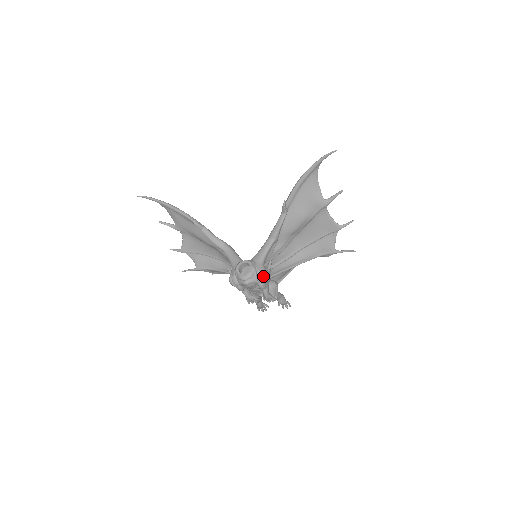
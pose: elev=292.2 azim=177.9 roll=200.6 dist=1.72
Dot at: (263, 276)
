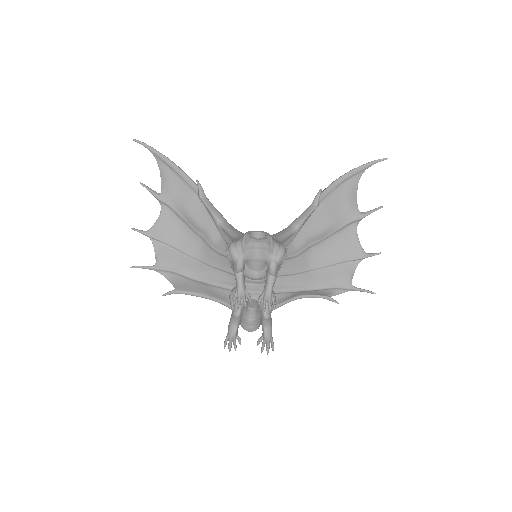
Dot at: (282, 250)
